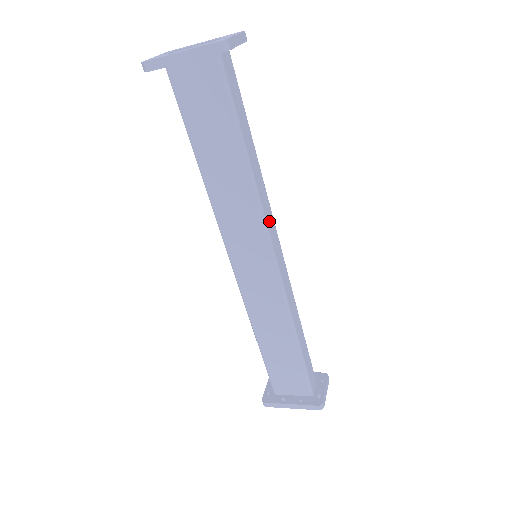
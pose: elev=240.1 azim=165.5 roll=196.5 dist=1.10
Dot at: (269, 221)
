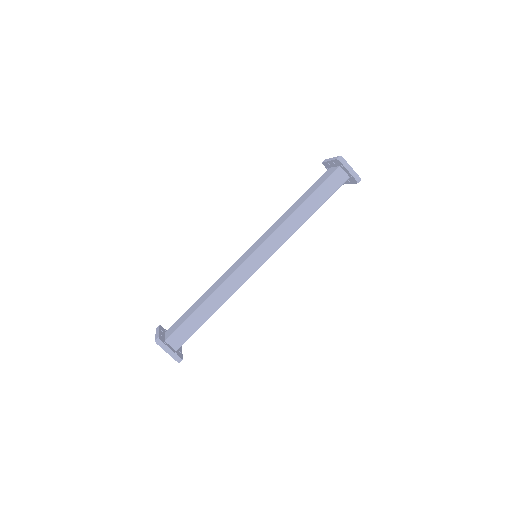
Dot at: (276, 239)
